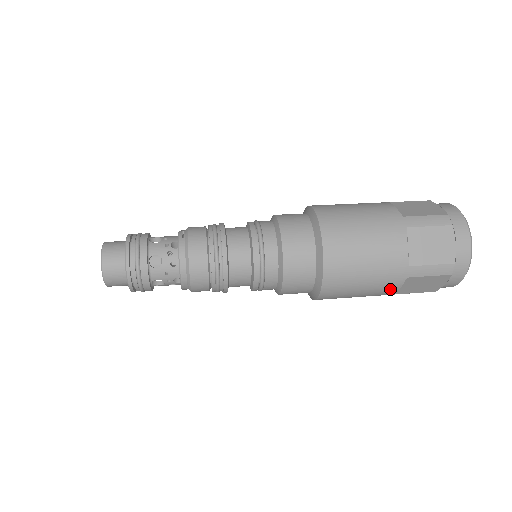
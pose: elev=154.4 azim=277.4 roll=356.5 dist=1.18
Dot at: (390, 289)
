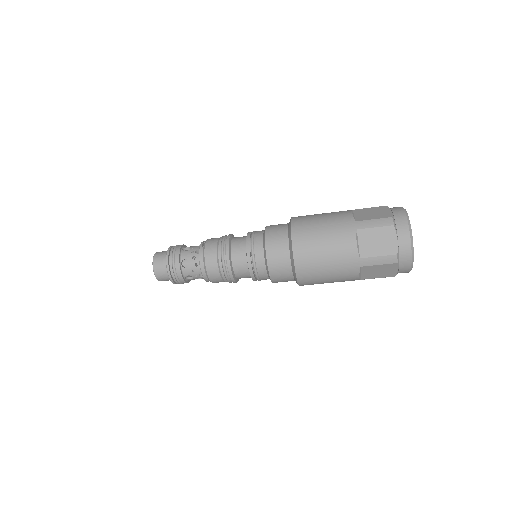
Dot at: (351, 276)
